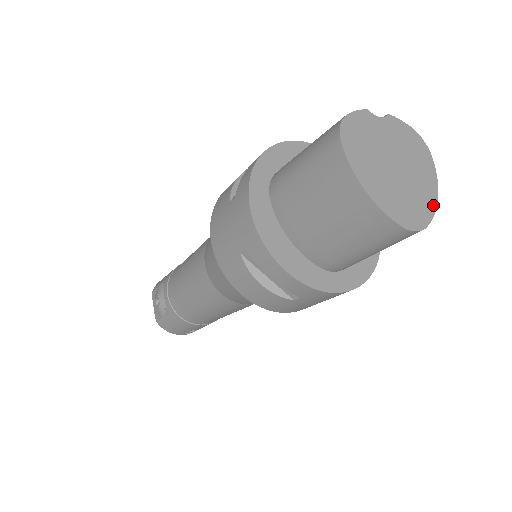
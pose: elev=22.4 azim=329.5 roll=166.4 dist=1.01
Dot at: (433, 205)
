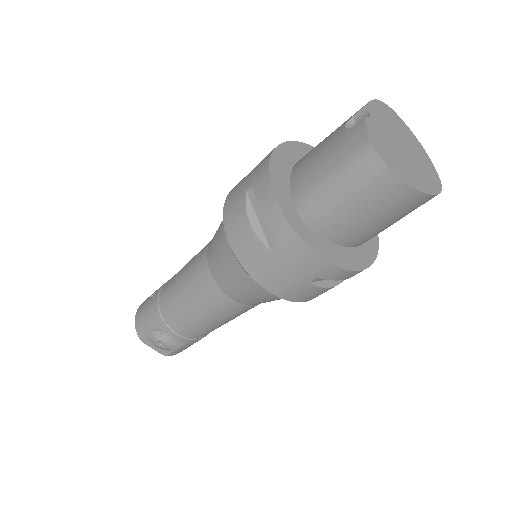
Dot at: (425, 154)
